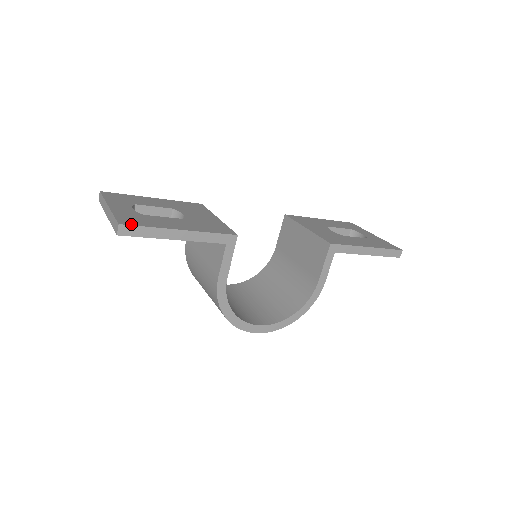
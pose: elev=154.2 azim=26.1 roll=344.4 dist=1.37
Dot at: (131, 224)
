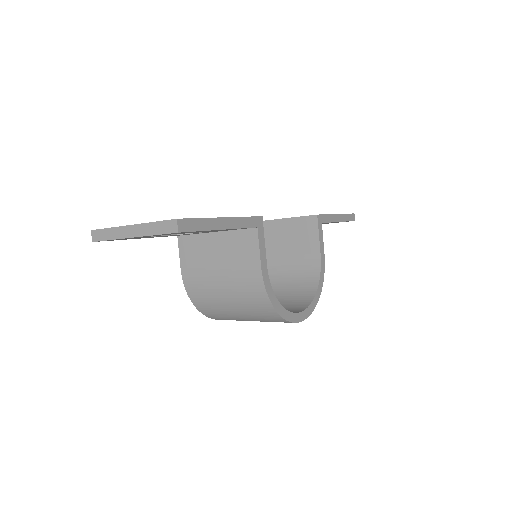
Dot at: (185, 218)
